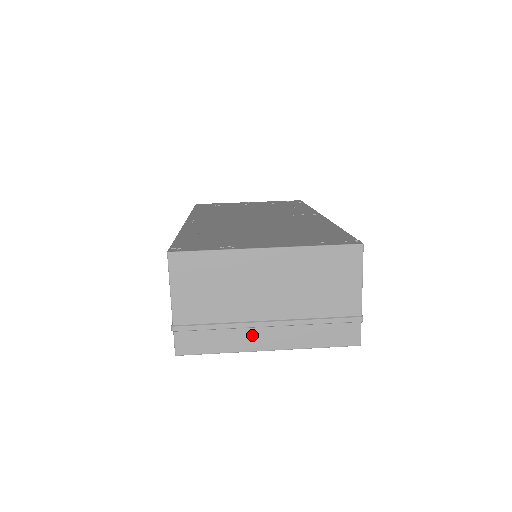
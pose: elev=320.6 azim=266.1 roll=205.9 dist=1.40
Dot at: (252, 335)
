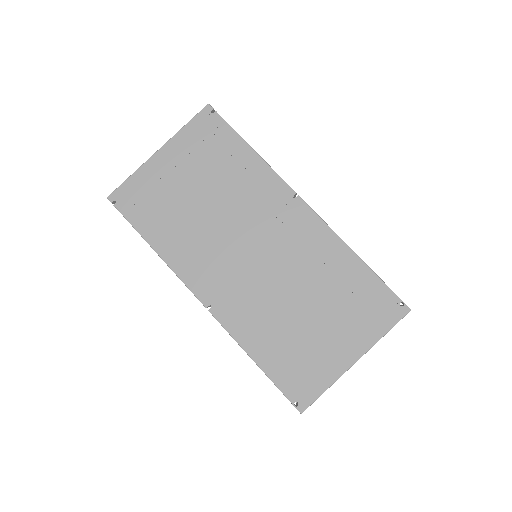
Dot at: occluded
